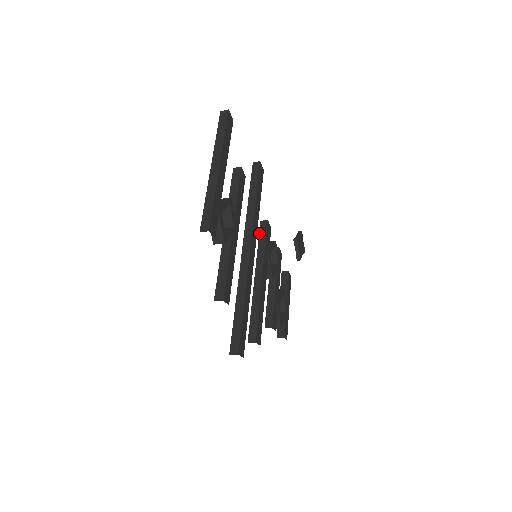
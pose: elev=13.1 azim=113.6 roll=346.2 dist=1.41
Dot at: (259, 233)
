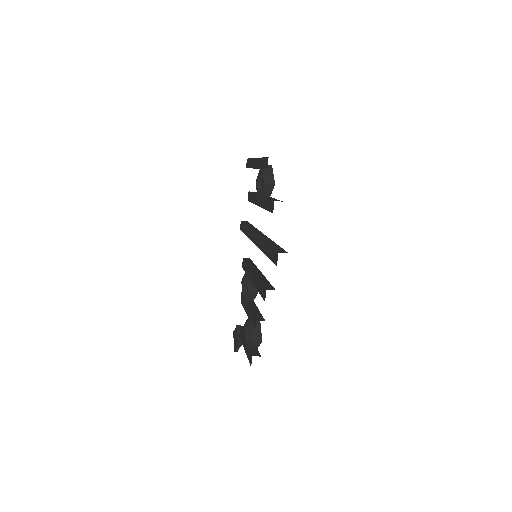
Dot at: (245, 260)
